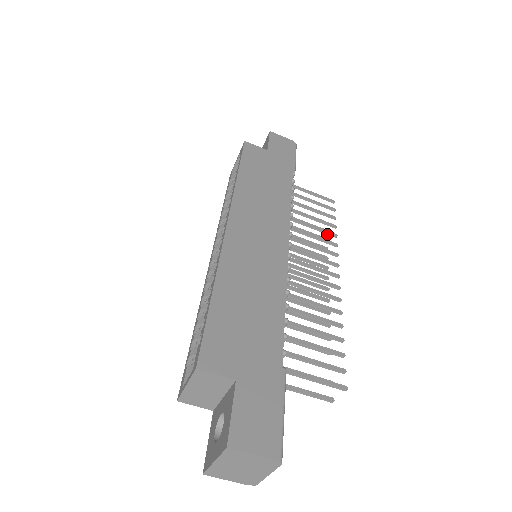
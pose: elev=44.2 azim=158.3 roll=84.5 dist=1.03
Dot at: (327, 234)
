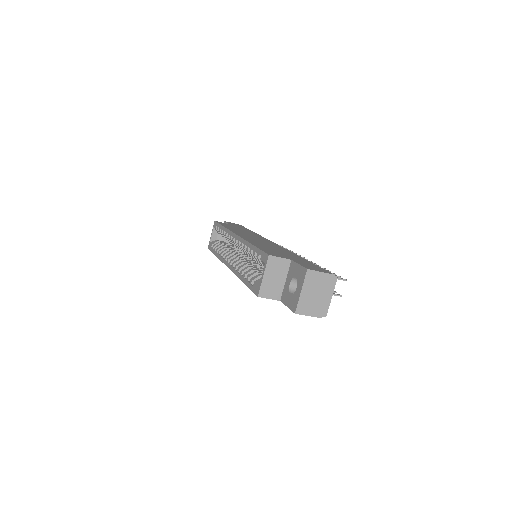
Dot at: occluded
